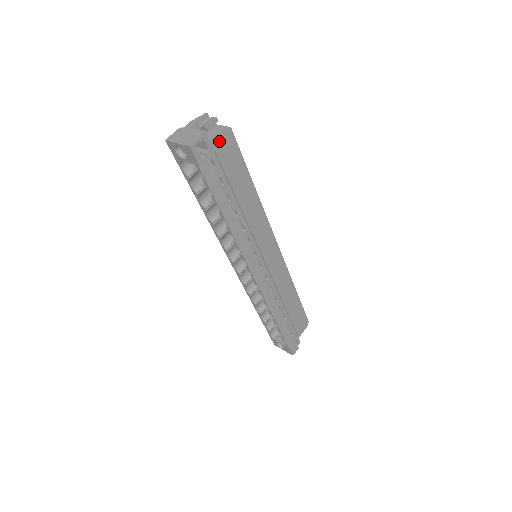
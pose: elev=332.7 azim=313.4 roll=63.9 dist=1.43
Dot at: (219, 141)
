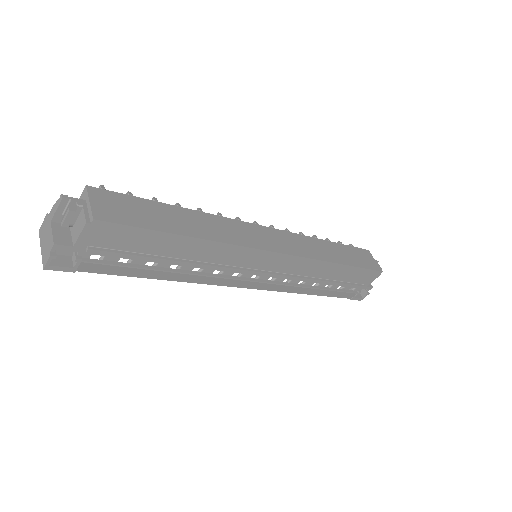
Dot at: (87, 238)
